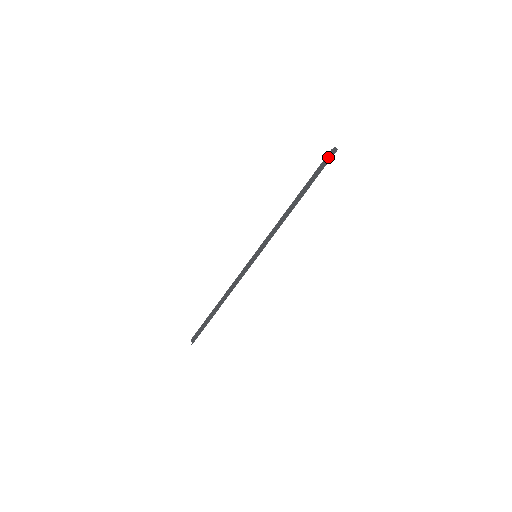
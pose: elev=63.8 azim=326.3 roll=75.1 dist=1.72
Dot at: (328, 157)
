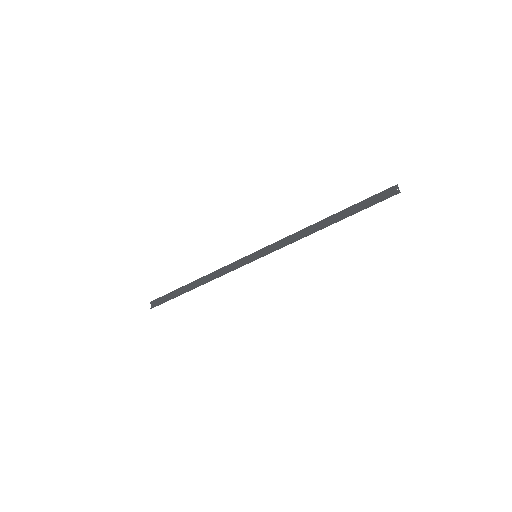
Dot at: (385, 193)
